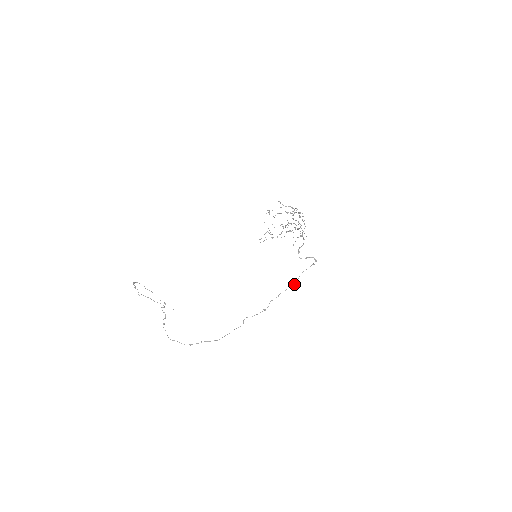
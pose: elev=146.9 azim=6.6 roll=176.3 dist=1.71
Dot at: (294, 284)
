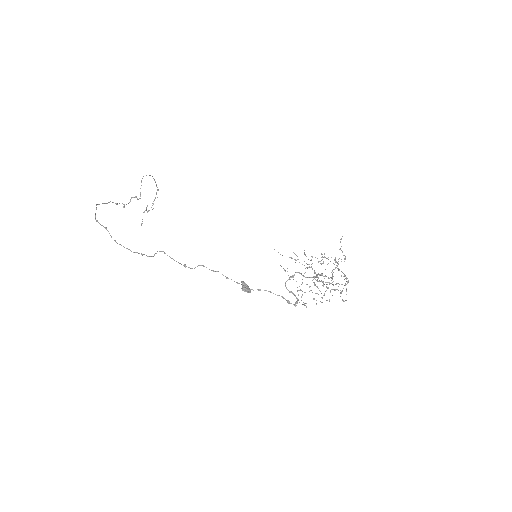
Dot at: (244, 287)
